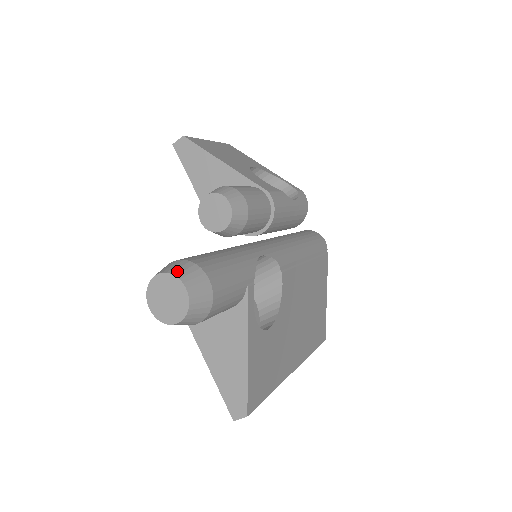
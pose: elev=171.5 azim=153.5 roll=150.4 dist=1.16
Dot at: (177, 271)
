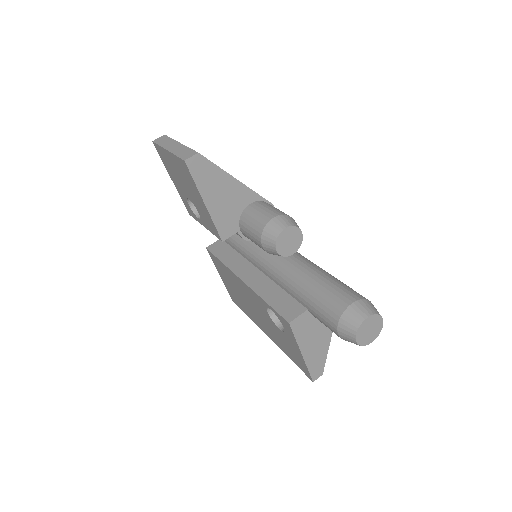
Dot at: (375, 311)
